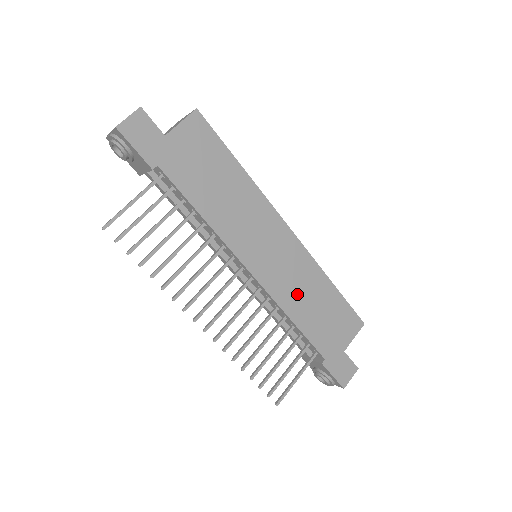
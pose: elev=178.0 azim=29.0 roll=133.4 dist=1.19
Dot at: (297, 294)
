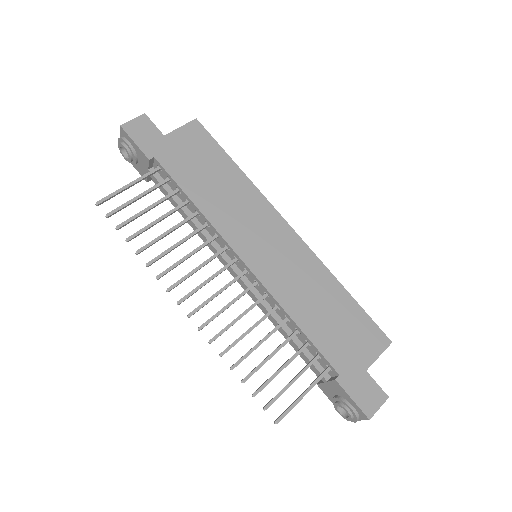
Dot at: (300, 293)
